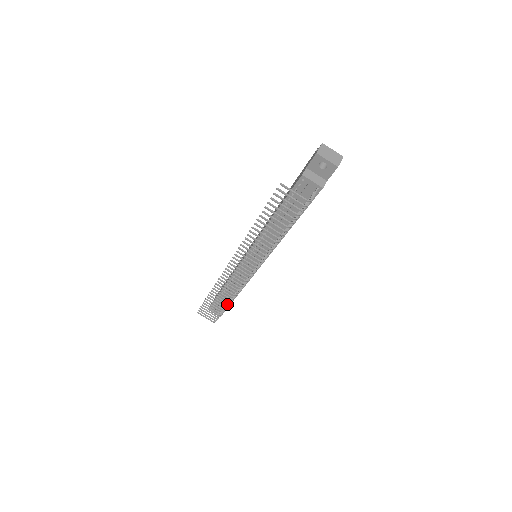
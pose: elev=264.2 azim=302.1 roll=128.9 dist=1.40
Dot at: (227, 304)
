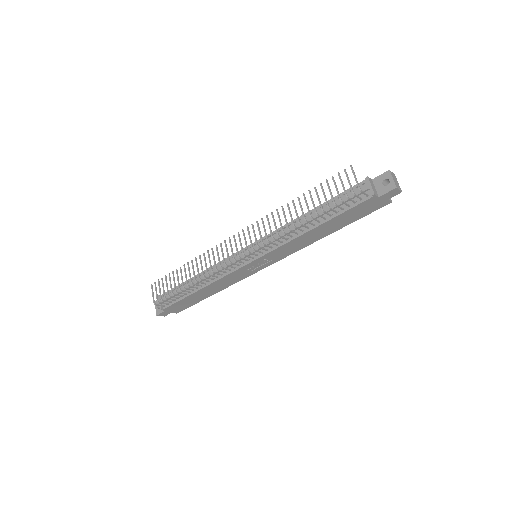
Dot at: (184, 293)
